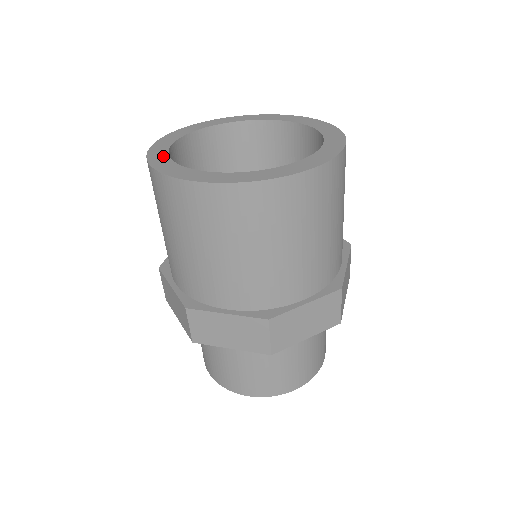
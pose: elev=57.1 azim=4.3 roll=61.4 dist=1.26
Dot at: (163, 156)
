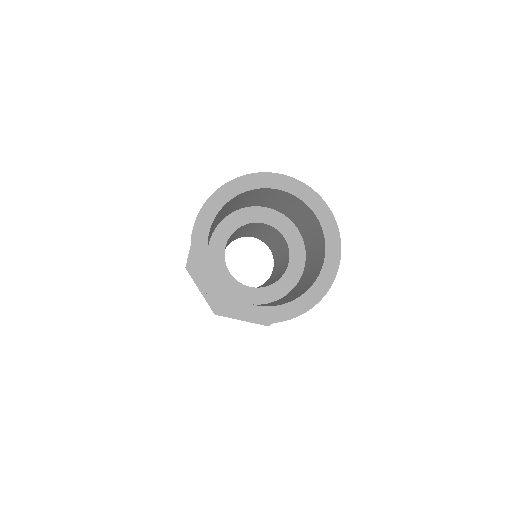
Dot at: (209, 219)
